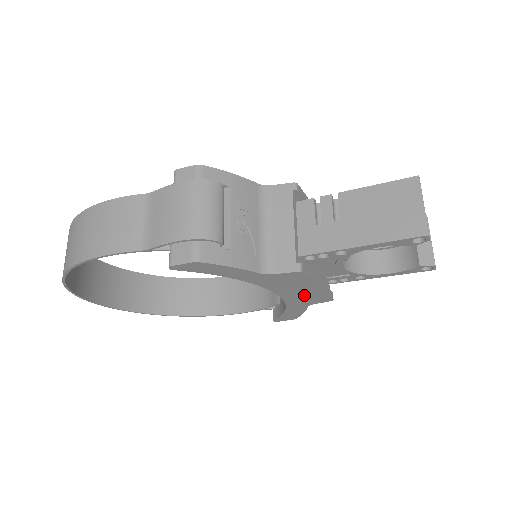
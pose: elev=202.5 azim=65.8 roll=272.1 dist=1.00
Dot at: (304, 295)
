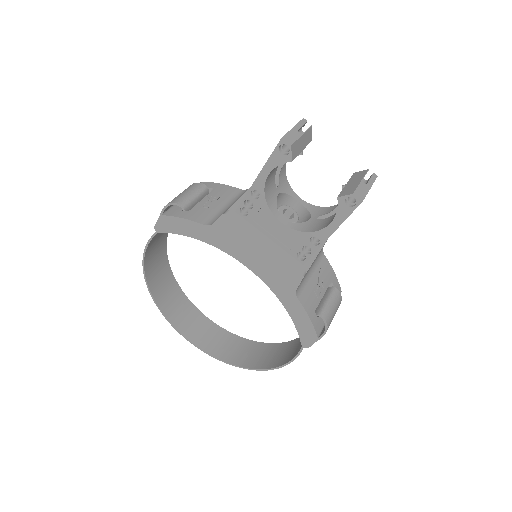
Dot at: (269, 266)
